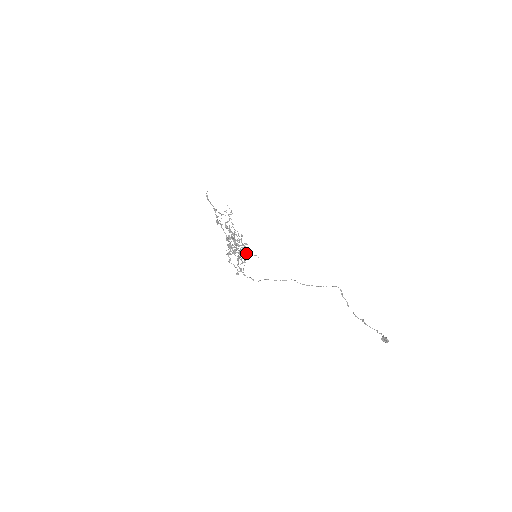
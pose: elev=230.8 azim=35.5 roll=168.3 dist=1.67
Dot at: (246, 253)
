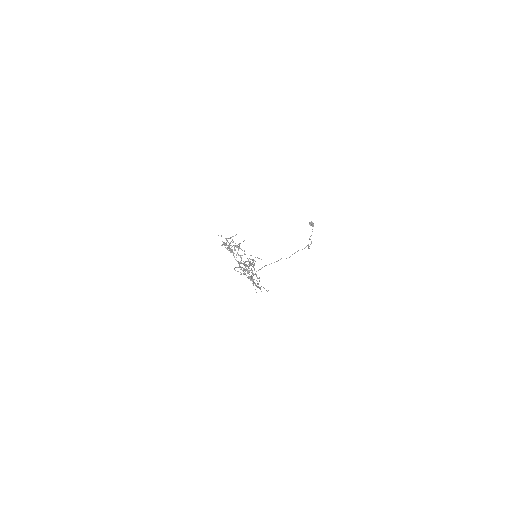
Dot at: occluded
